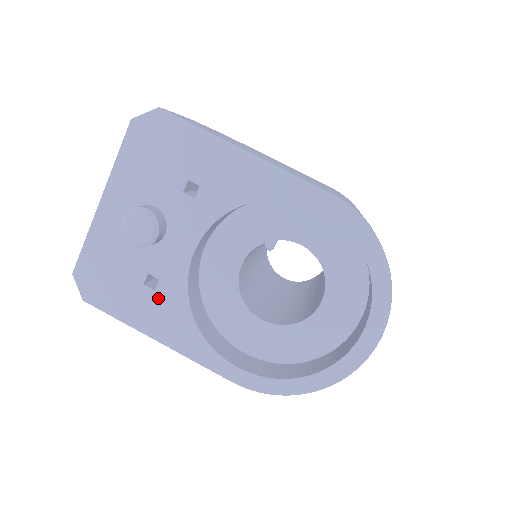
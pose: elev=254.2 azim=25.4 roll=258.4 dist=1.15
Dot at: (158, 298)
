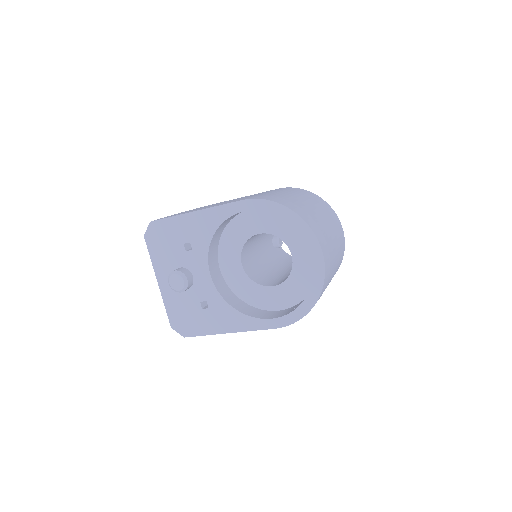
Dot at: (213, 311)
